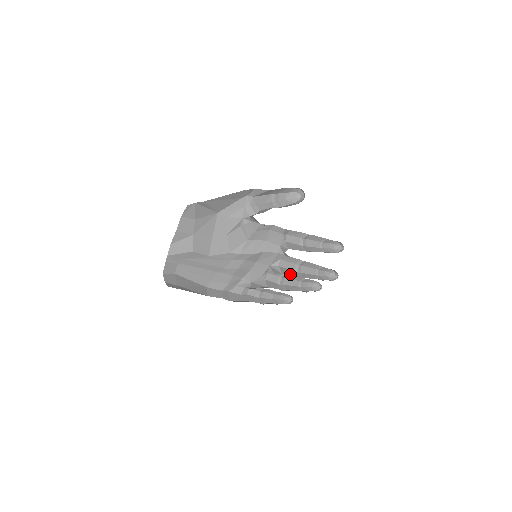
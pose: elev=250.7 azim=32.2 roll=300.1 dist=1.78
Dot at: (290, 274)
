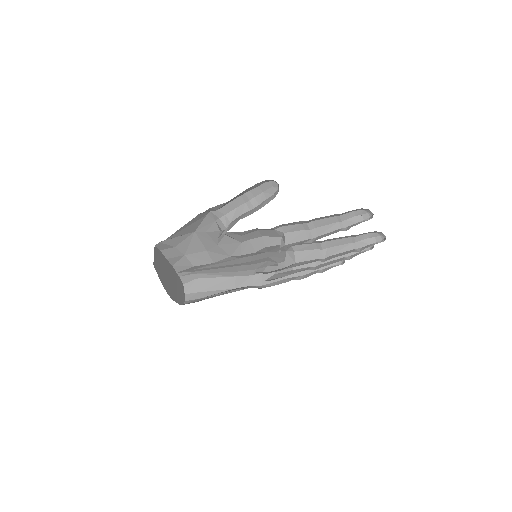
Dot at: (308, 258)
